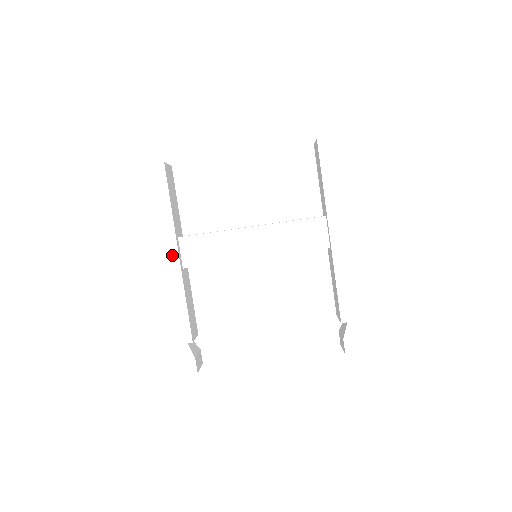
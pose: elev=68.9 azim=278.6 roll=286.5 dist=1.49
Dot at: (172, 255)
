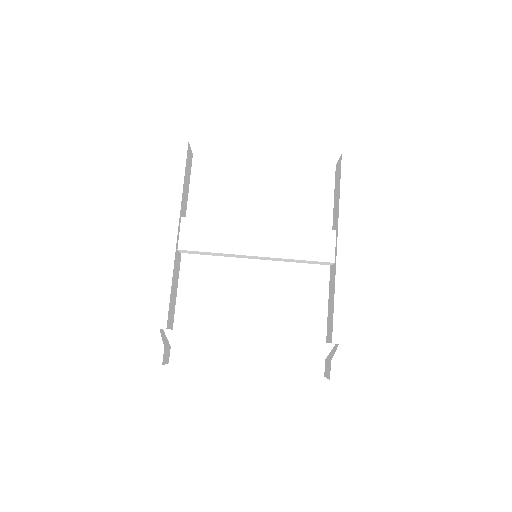
Dot at: (171, 231)
